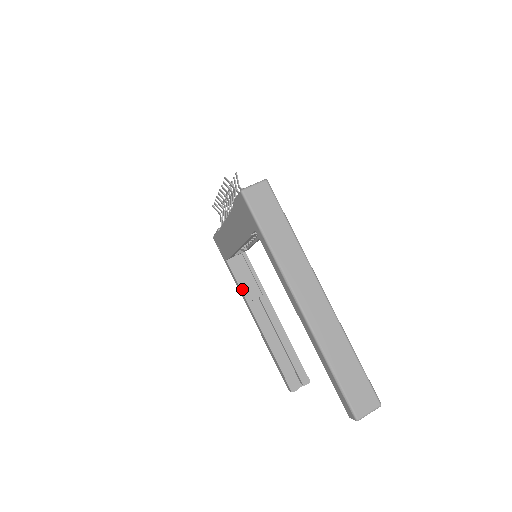
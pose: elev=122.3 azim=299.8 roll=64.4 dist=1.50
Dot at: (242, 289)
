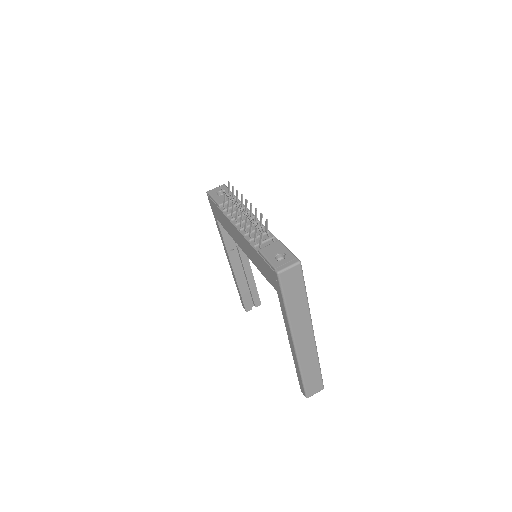
Dot at: (225, 242)
